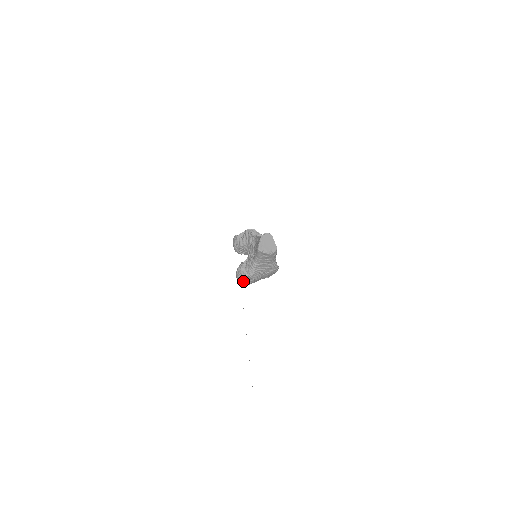
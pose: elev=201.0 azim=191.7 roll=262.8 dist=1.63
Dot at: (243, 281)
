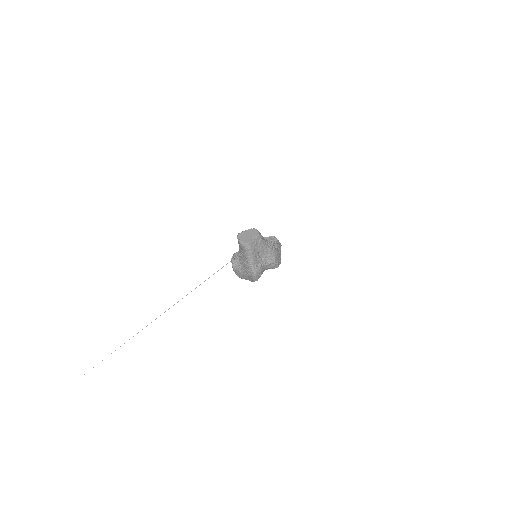
Dot at: occluded
